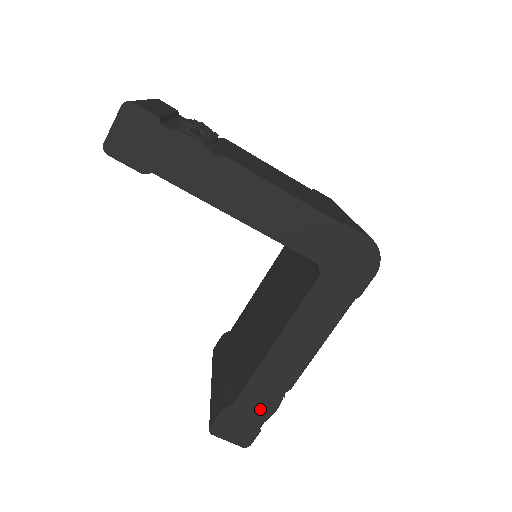
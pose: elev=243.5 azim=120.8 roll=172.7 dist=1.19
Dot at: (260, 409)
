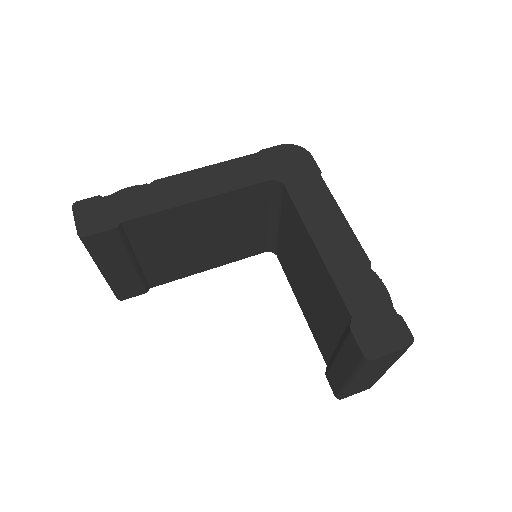
Dot at: (374, 298)
